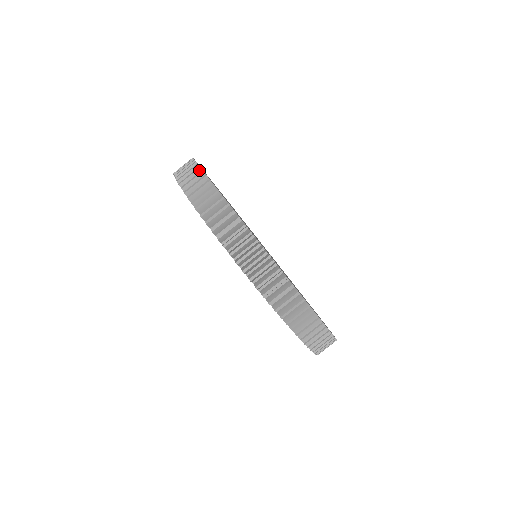
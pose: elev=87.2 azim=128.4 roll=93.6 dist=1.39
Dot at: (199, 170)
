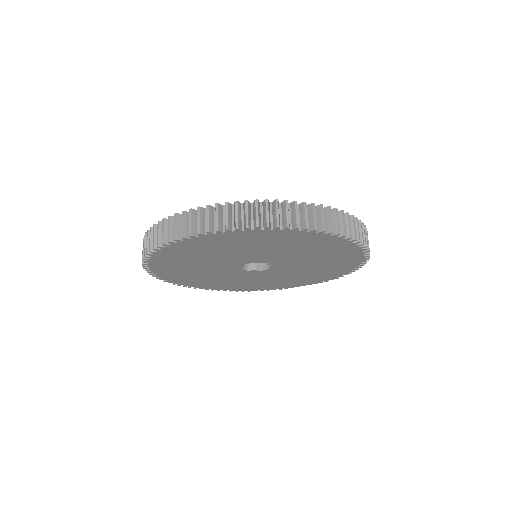
Dot at: (160, 224)
